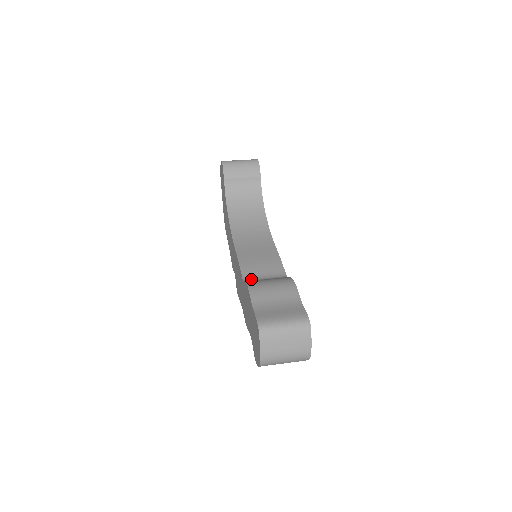
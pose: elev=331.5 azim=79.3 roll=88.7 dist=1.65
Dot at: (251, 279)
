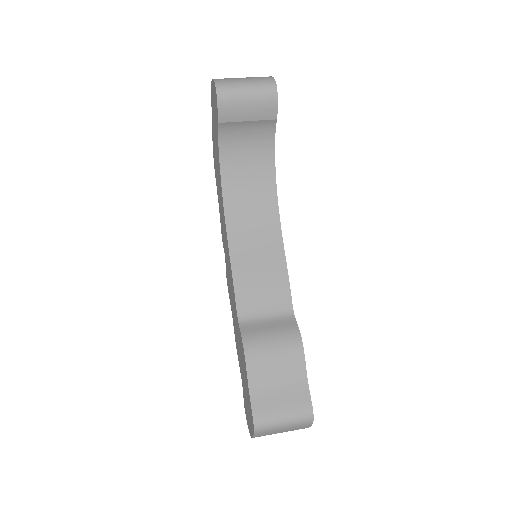
Dot at: (248, 318)
